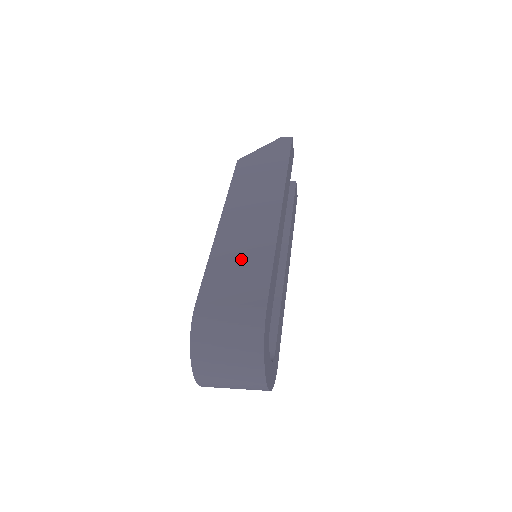
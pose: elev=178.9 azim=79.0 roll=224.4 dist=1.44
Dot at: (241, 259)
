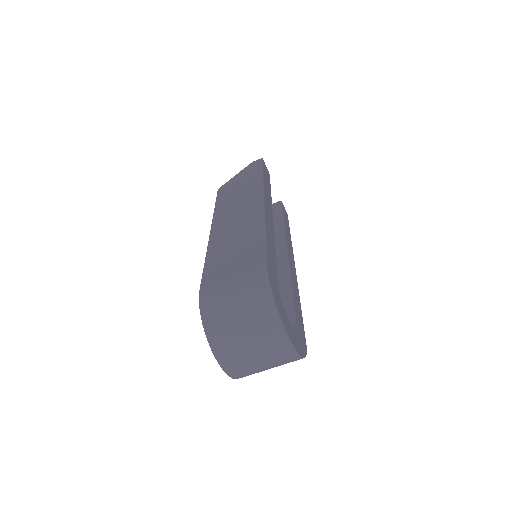
Dot at: (235, 245)
